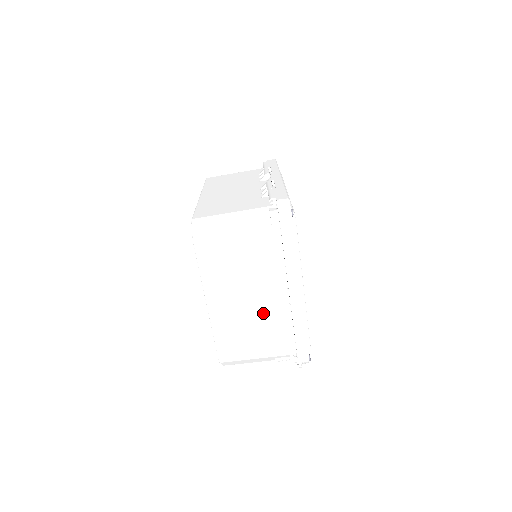
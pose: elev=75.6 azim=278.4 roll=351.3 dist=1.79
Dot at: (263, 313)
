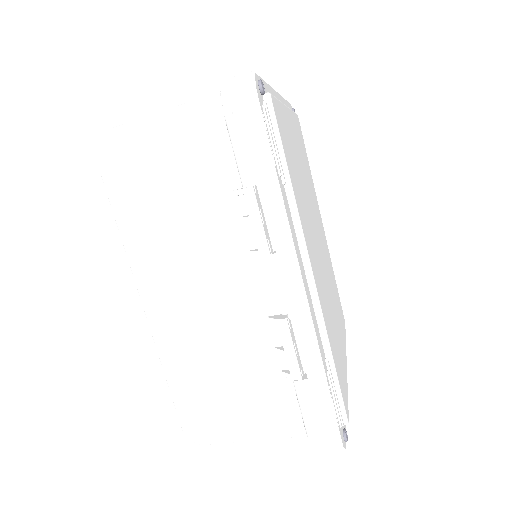
Dot at: occluded
